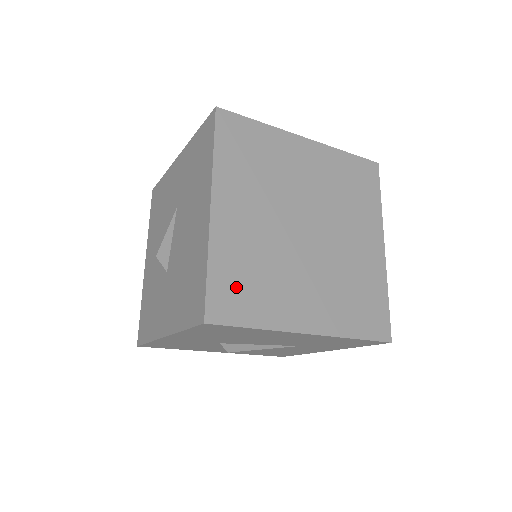
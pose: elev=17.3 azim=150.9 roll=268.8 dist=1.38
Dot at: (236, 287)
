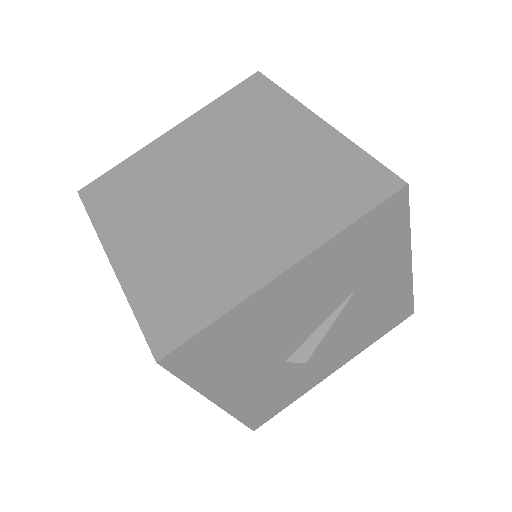
Dot at: (172, 302)
